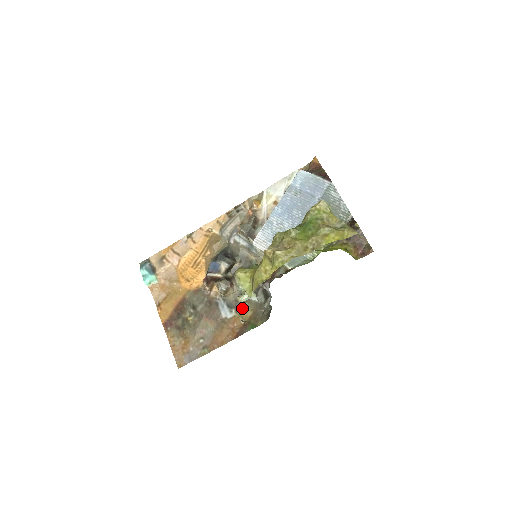
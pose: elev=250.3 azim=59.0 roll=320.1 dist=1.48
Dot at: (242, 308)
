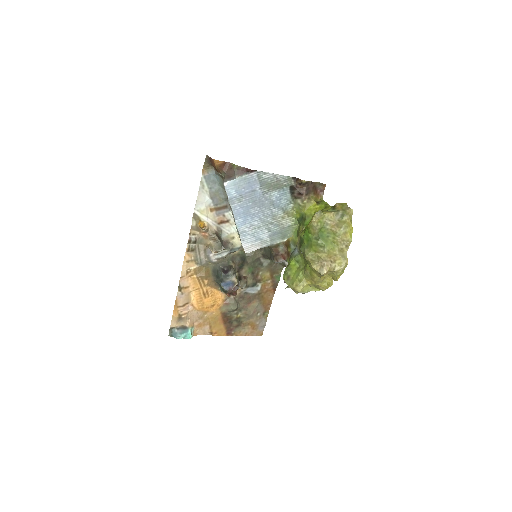
Dot at: (261, 277)
